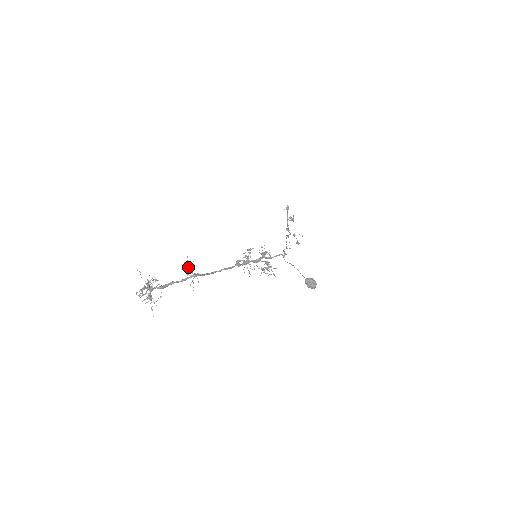
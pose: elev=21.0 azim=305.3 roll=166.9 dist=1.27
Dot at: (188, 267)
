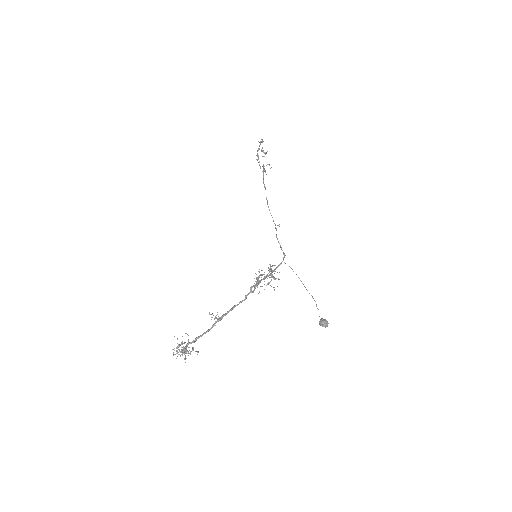
Dot at: (216, 318)
